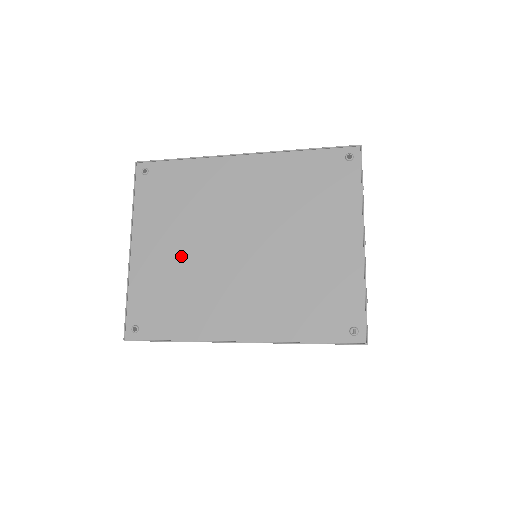
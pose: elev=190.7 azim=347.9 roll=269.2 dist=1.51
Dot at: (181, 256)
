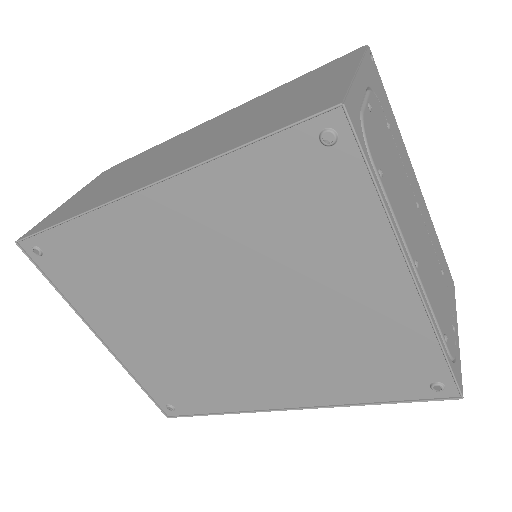
Dot at: (162, 339)
